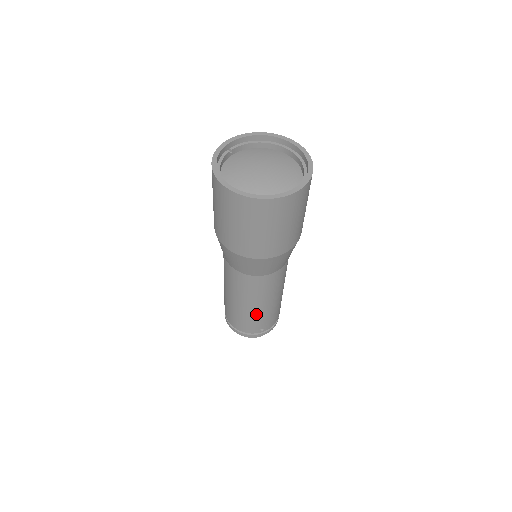
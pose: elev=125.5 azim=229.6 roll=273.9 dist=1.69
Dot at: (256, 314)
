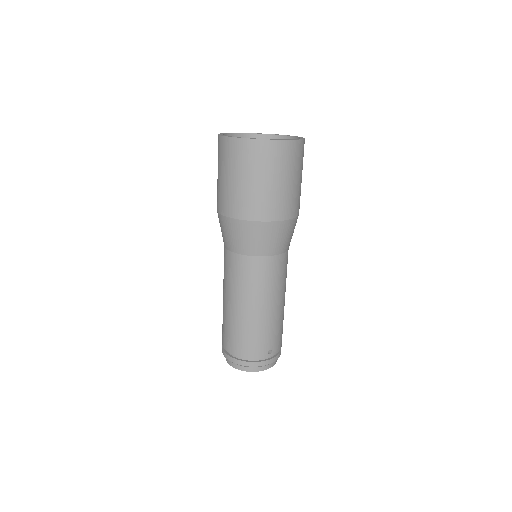
Dot at: (264, 322)
